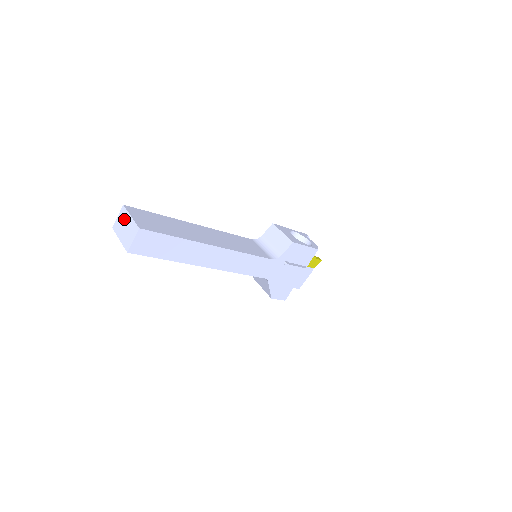
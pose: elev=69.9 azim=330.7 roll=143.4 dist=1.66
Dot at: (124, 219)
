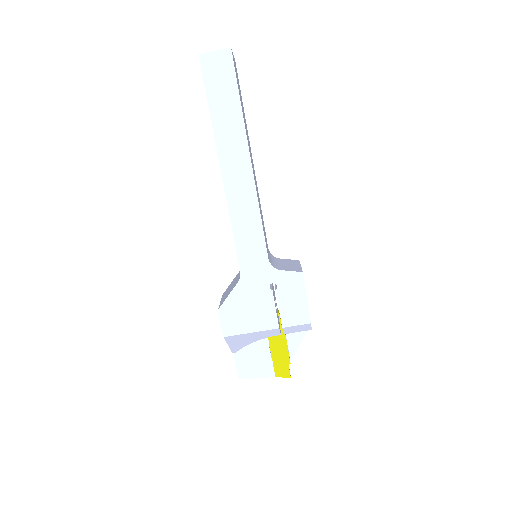
Dot at: occluded
